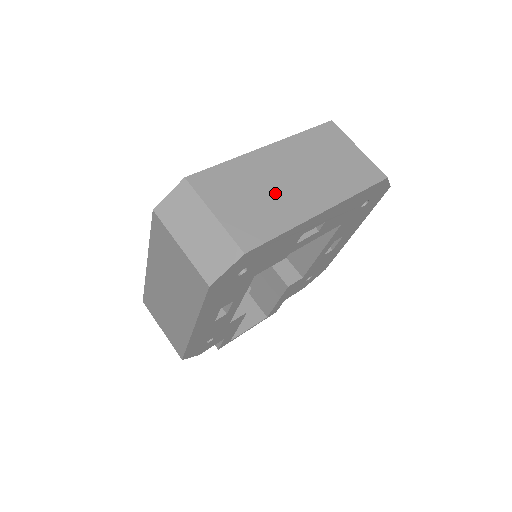
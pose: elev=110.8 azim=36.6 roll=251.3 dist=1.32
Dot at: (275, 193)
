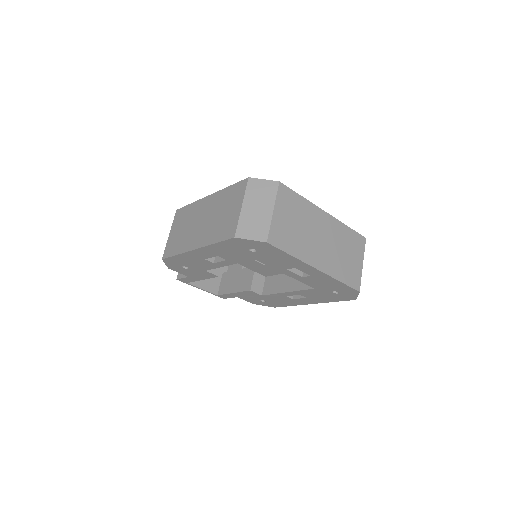
Dot at: (307, 235)
